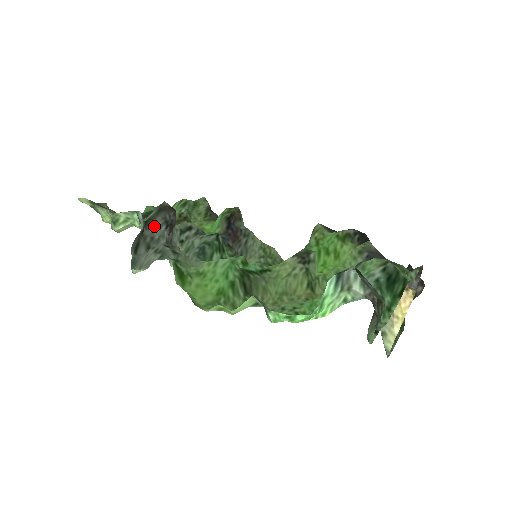
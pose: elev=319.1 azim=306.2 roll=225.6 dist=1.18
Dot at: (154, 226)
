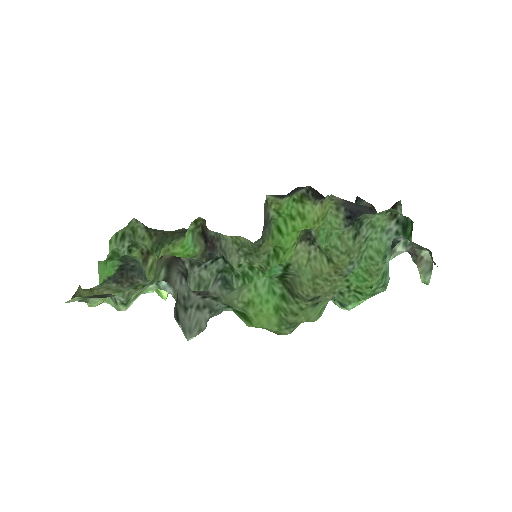
Dot at: (175, 285)
